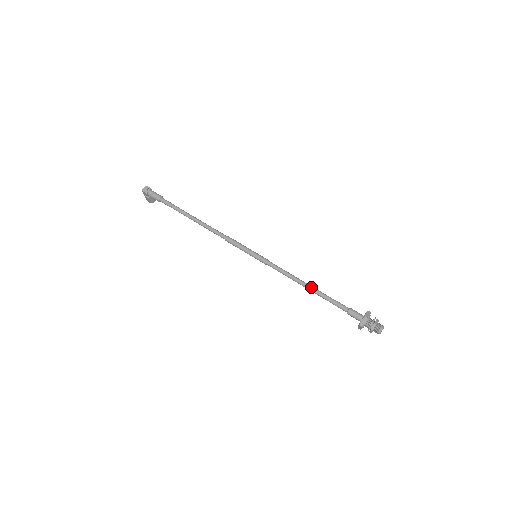
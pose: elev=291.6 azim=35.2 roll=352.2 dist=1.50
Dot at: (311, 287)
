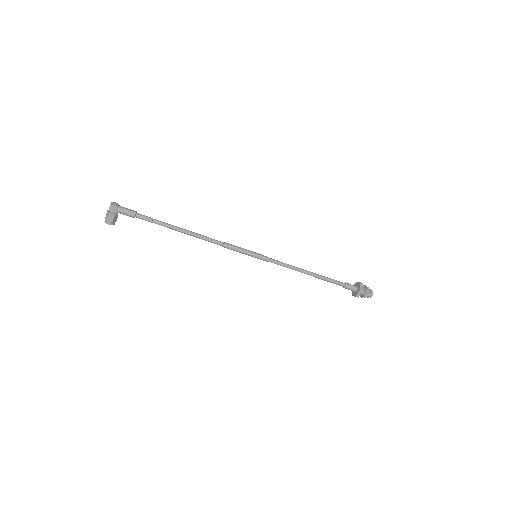
Dot at: (312, 272)
